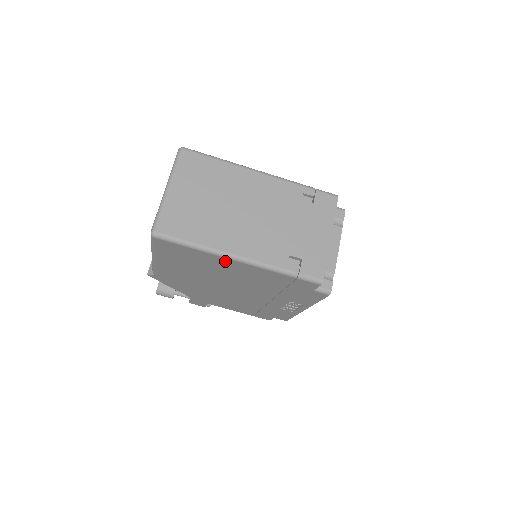
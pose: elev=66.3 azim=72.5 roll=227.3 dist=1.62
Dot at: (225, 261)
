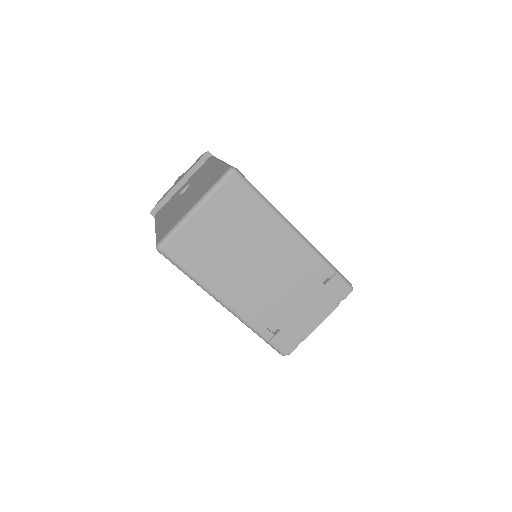
Dot at: occluded
